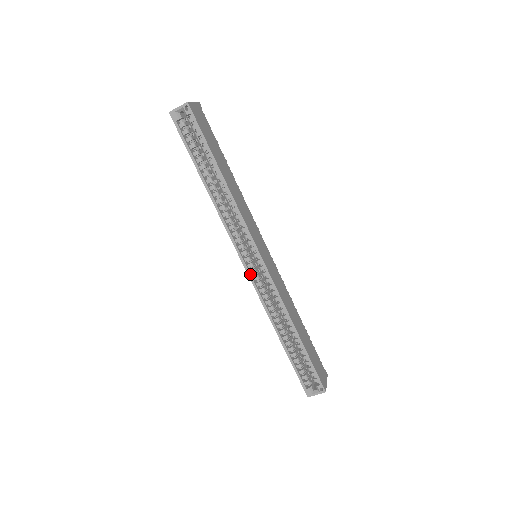
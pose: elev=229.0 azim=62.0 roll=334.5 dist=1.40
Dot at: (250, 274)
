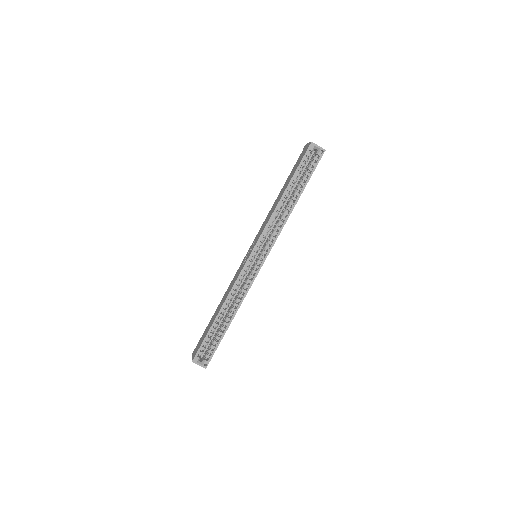
Dot at: (248, 263)
